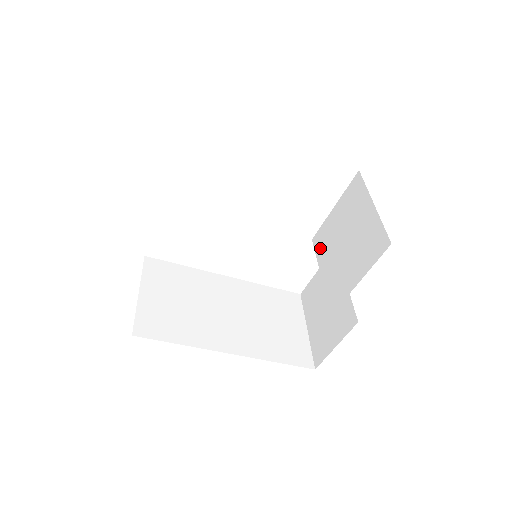
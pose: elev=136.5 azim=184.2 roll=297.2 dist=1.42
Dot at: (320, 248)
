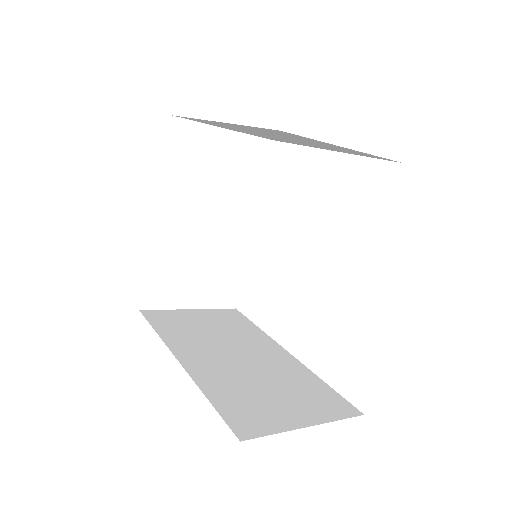
Dot at: occluded
